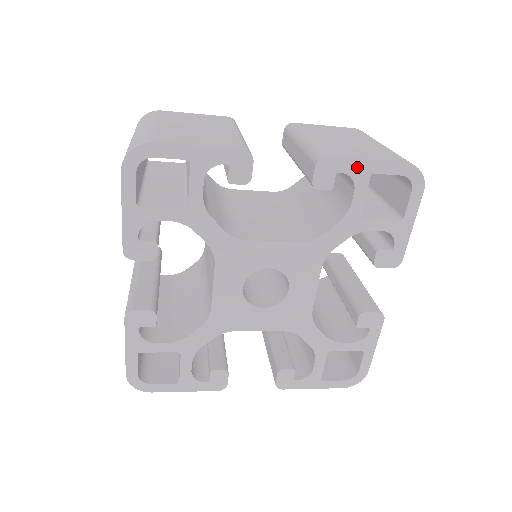
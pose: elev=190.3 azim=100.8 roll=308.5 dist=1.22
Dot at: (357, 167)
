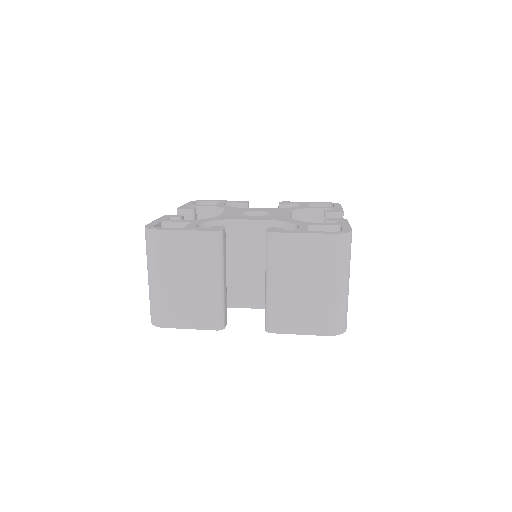
Dot at: (294, 332)
